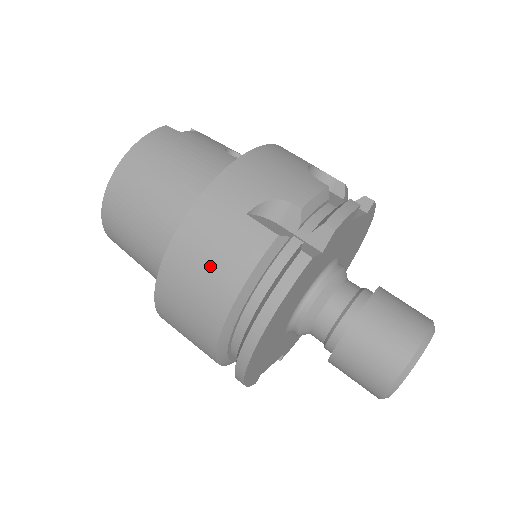
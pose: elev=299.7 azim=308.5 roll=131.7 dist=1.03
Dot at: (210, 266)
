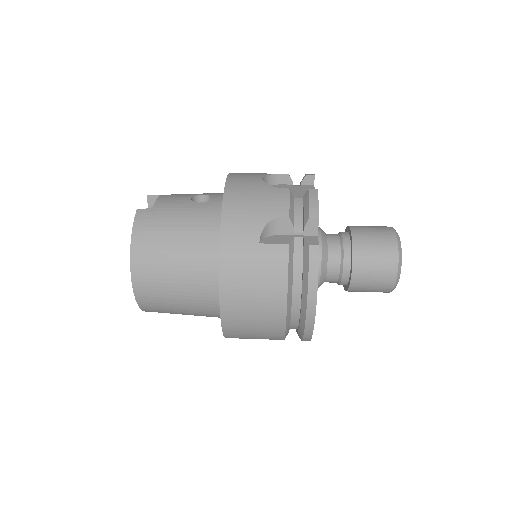
Dot at: (257, 290)
